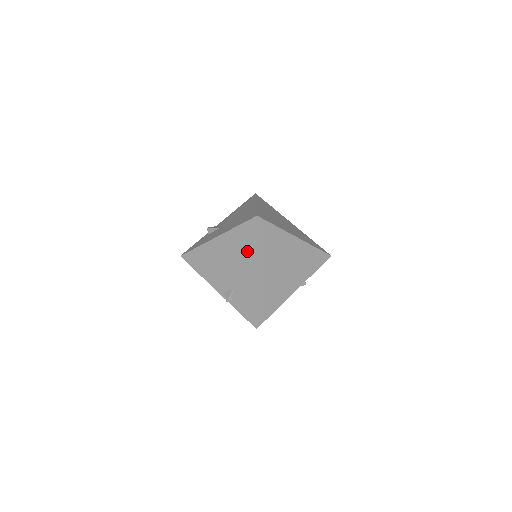
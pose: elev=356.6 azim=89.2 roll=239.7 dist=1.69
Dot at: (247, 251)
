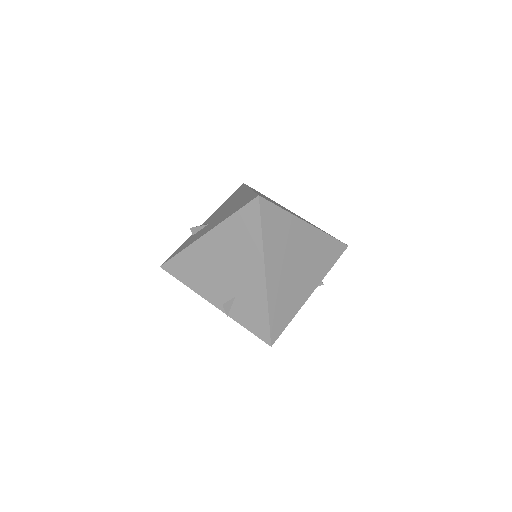
Dot at: (249, 245)
